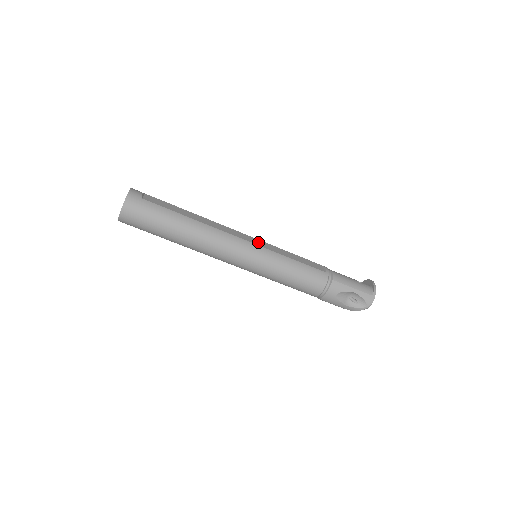
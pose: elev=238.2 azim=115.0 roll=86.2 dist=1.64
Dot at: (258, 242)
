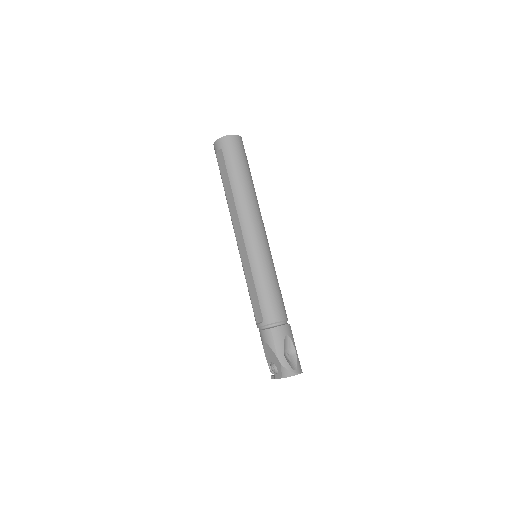
Dot at: occluded
